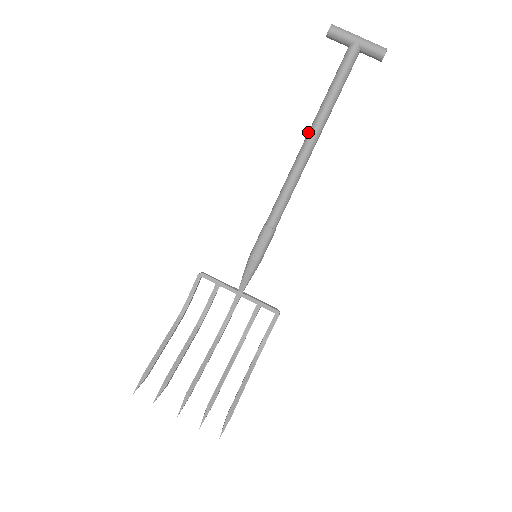
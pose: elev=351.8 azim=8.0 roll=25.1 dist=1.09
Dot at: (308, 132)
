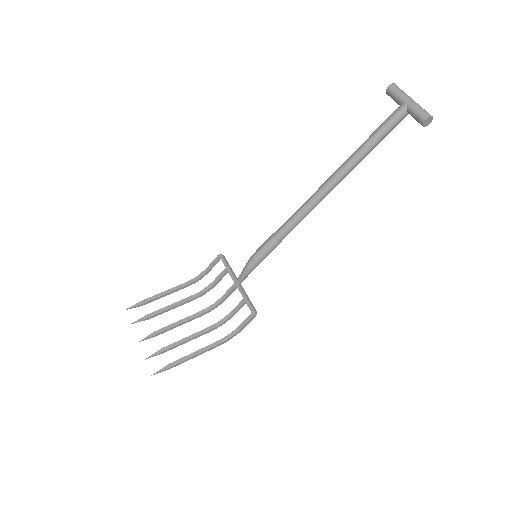
Dot at: (337, 169)
